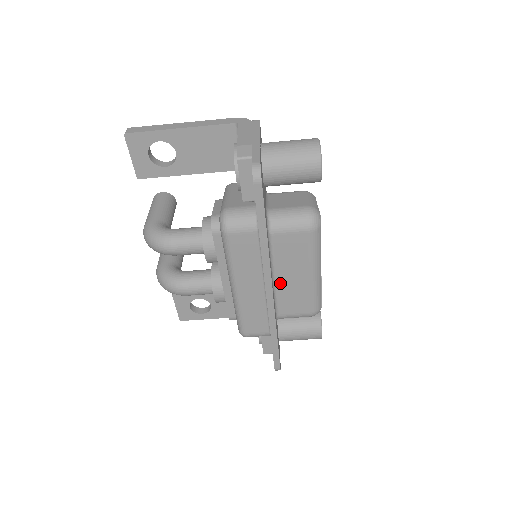
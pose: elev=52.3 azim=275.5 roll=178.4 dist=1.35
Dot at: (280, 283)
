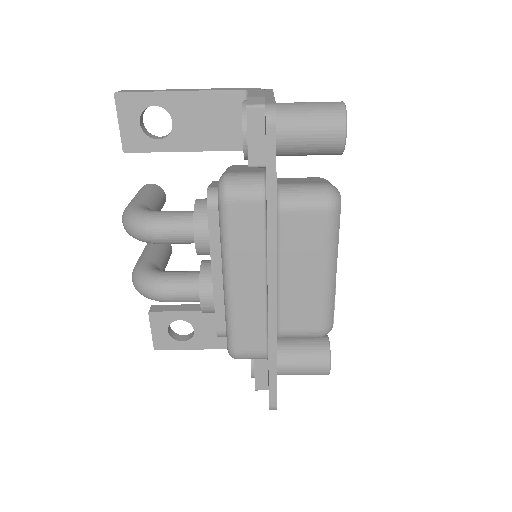
Dot at: (285, 283)
